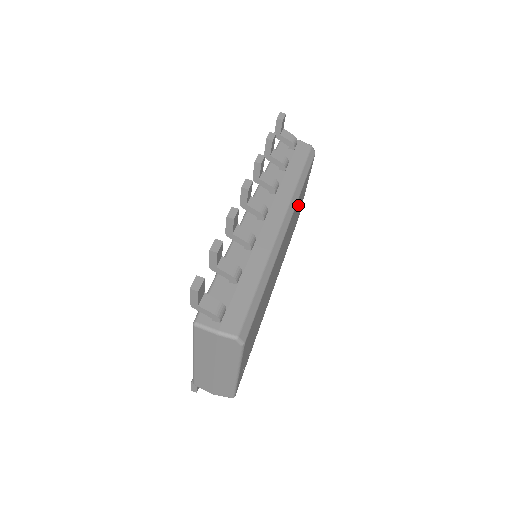
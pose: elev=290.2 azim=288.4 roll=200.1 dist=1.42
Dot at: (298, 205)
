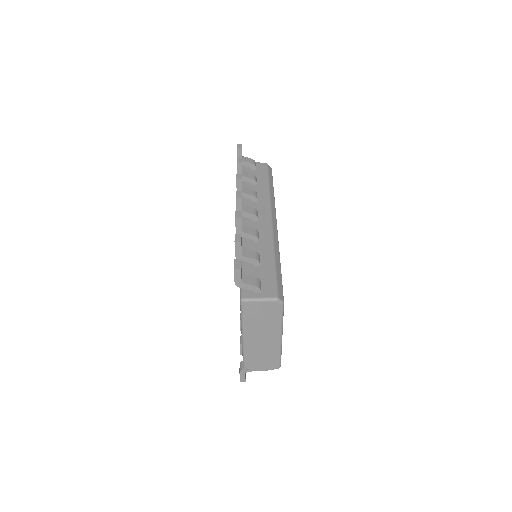
Dot at: occluded
